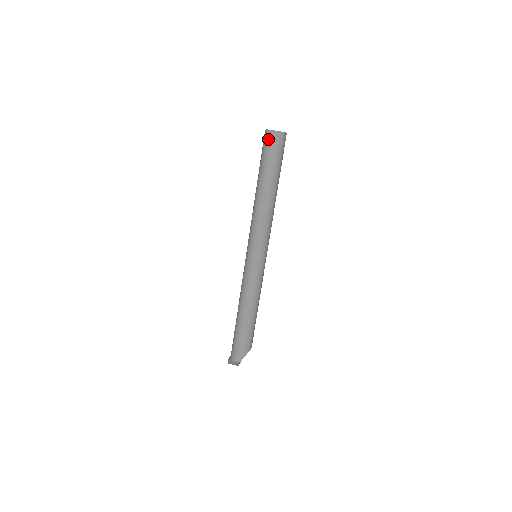
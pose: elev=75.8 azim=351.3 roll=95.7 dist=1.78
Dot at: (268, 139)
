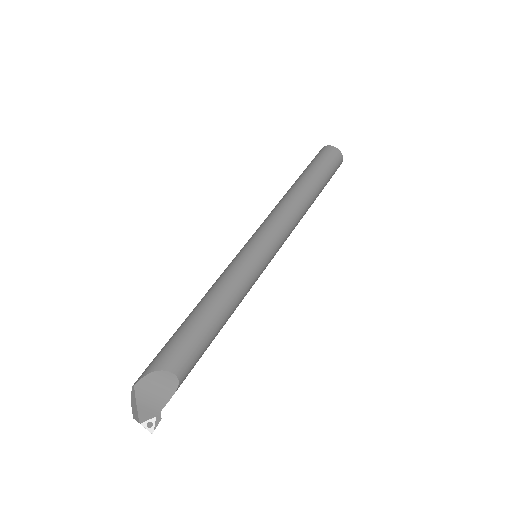
Dot at: occluded
